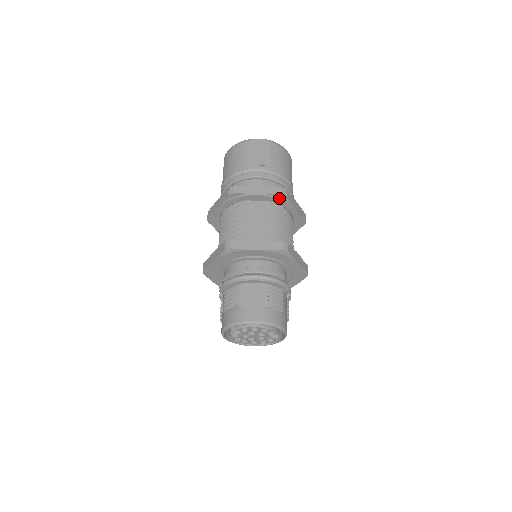
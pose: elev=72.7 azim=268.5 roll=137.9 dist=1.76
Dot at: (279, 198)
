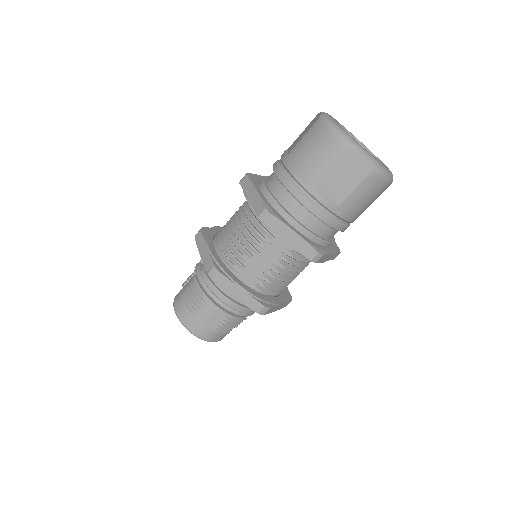
Dot at: (307, 257)
